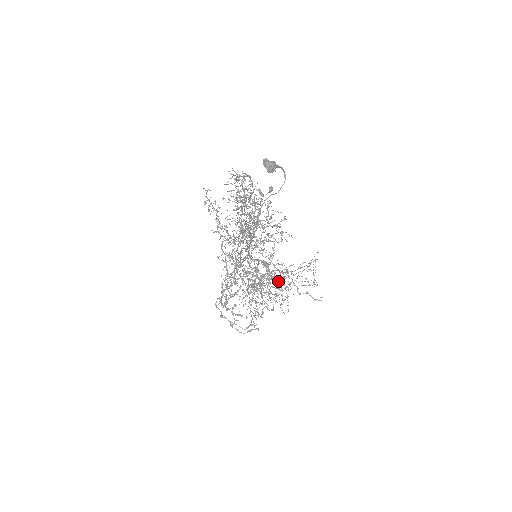
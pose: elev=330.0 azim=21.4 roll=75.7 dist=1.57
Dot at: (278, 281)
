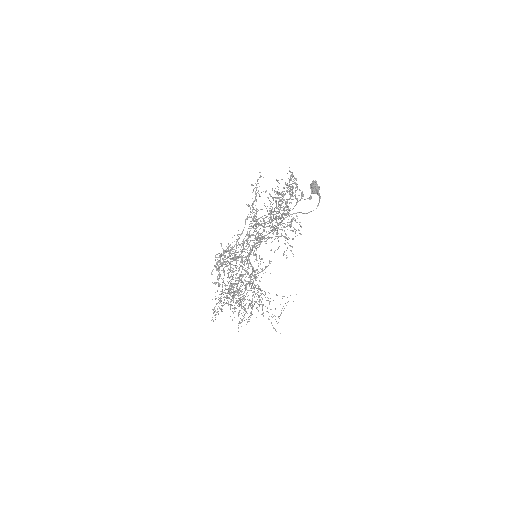
Dot at: occluded
